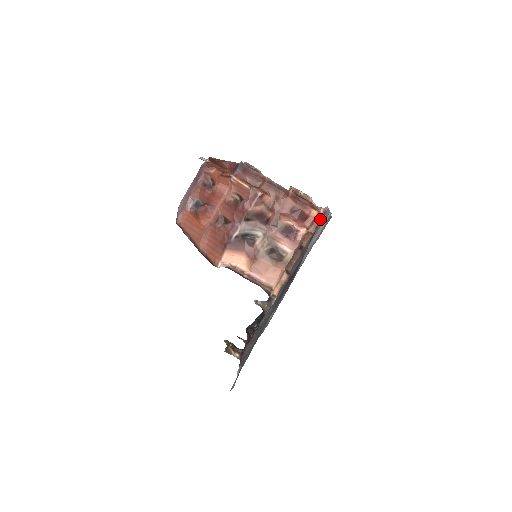
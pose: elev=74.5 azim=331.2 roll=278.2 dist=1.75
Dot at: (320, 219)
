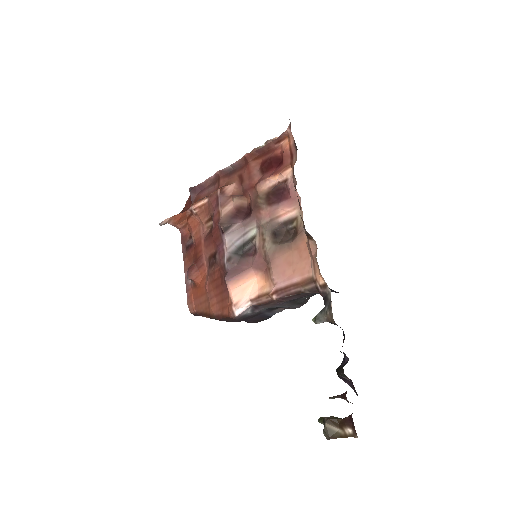
Dot at: (293, 139)
